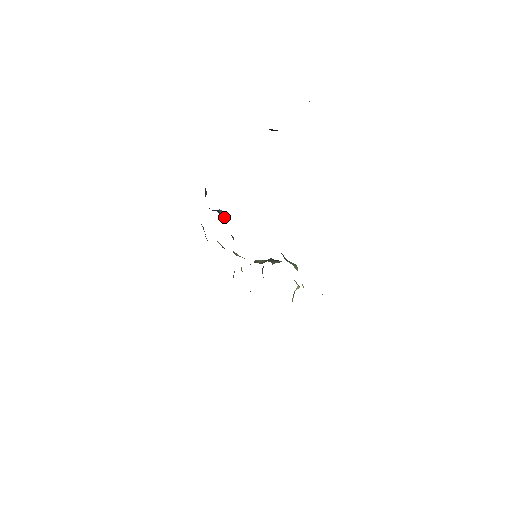
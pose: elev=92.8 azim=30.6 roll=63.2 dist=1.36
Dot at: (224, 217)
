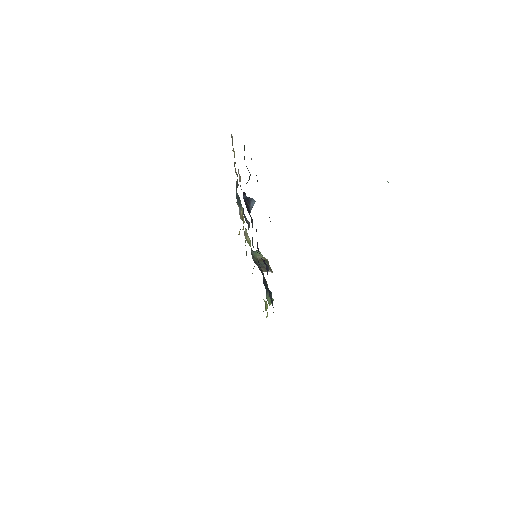
Dot at: (252, 207)
